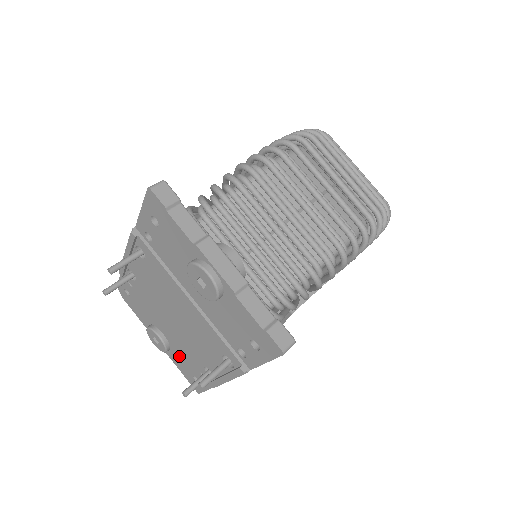
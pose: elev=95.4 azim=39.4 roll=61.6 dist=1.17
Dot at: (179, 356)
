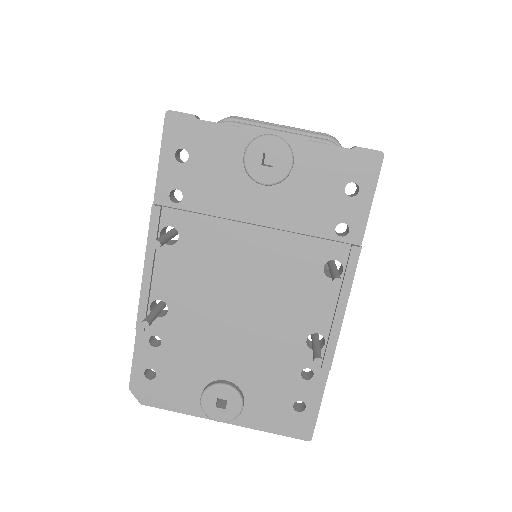
Dot at: (262, 394)
